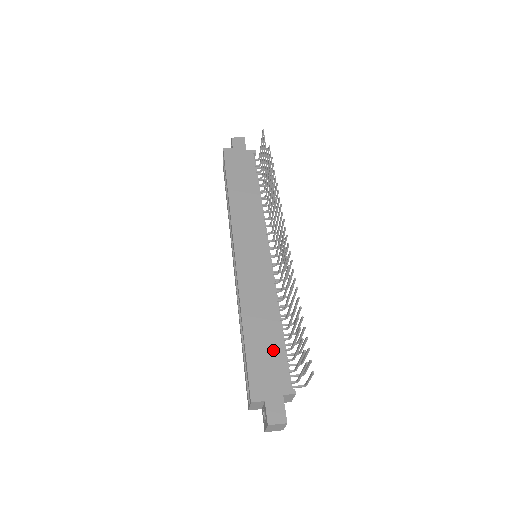
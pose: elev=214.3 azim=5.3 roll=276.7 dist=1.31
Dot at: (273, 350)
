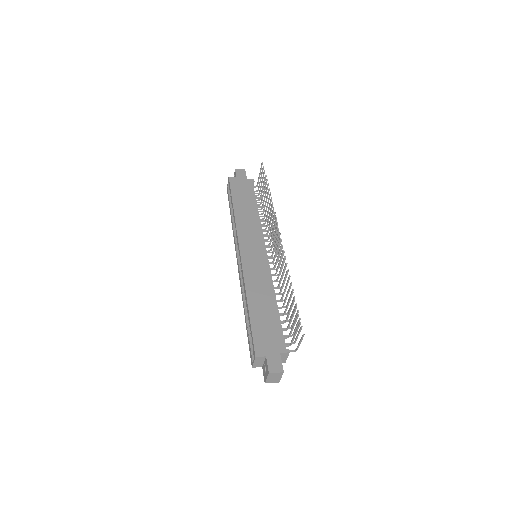
Dot at: (272, 321)
